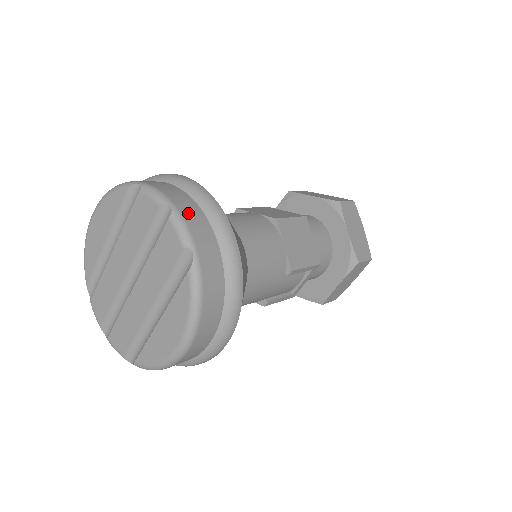
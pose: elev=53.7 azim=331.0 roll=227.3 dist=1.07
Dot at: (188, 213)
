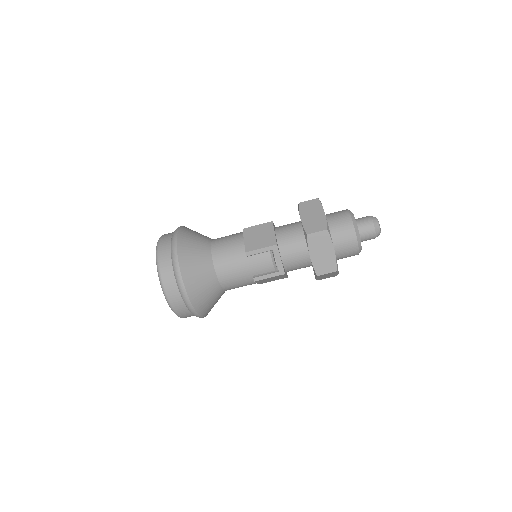
Dot at: (164, 237)
